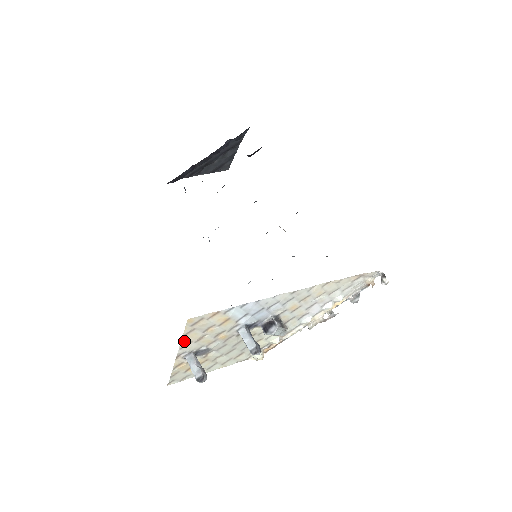
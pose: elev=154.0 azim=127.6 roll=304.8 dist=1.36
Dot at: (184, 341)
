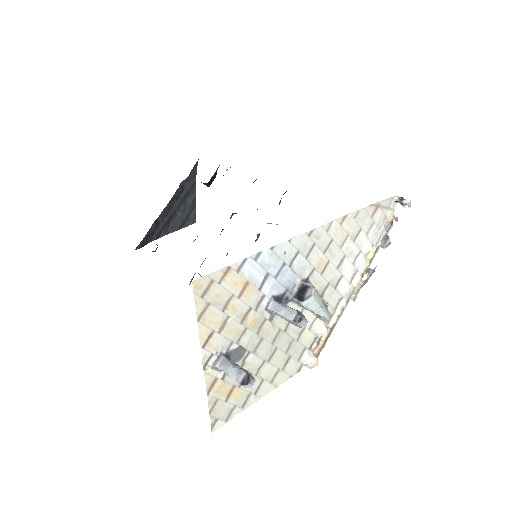
Dot at: (203, 331)
